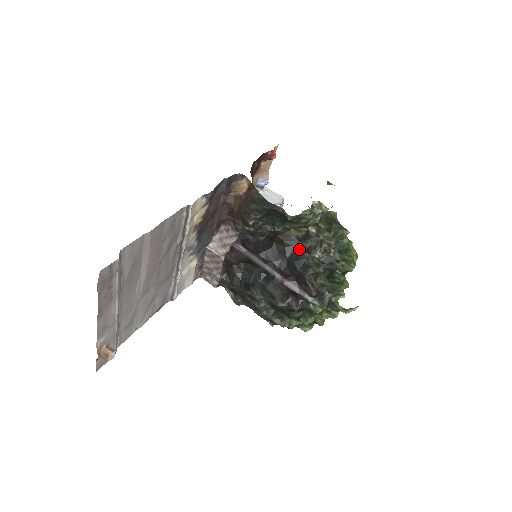
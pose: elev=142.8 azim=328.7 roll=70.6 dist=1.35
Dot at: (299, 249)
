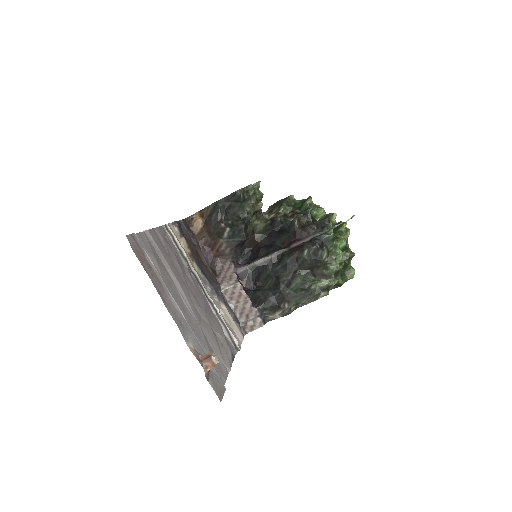
Dot at: (276, 227)
